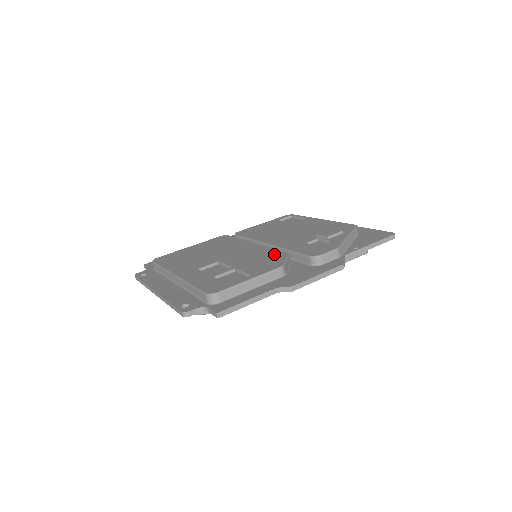
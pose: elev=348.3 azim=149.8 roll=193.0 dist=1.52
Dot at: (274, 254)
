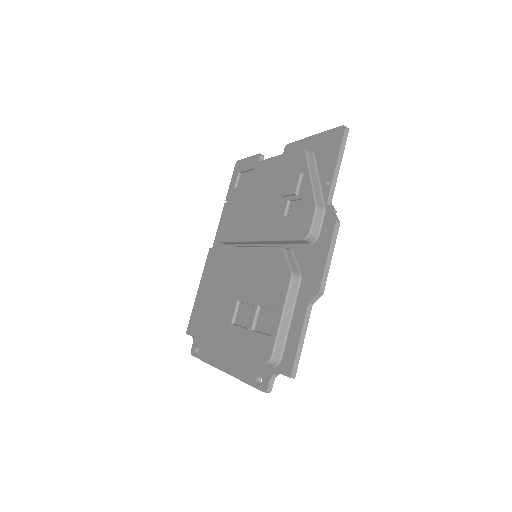
Dot at: (271, 257)
